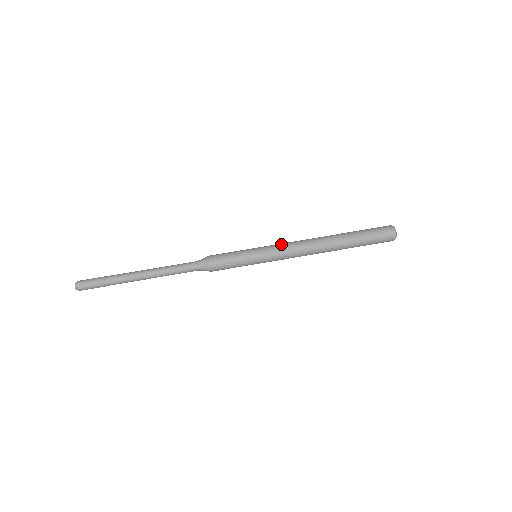
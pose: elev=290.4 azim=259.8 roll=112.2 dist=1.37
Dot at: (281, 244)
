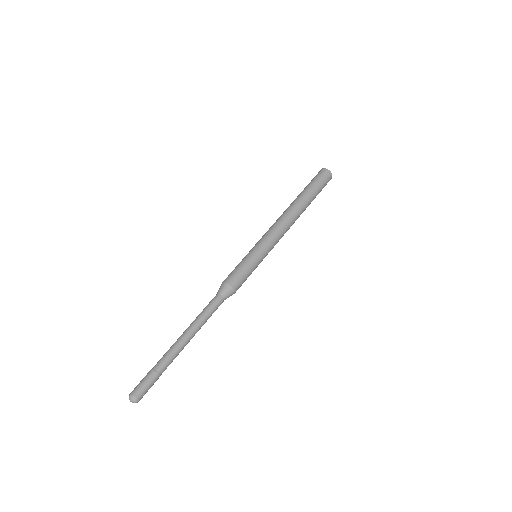
Dot at: (268, 233)
